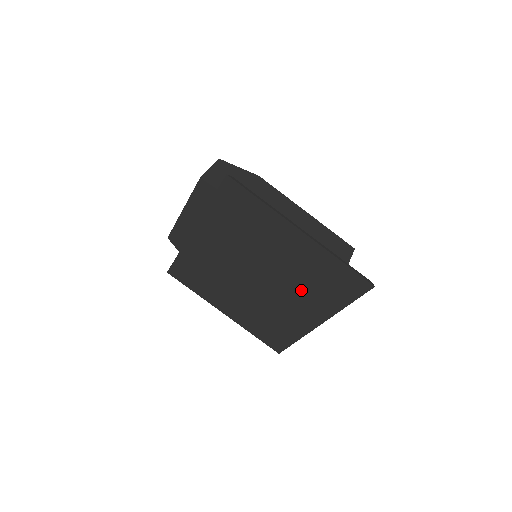
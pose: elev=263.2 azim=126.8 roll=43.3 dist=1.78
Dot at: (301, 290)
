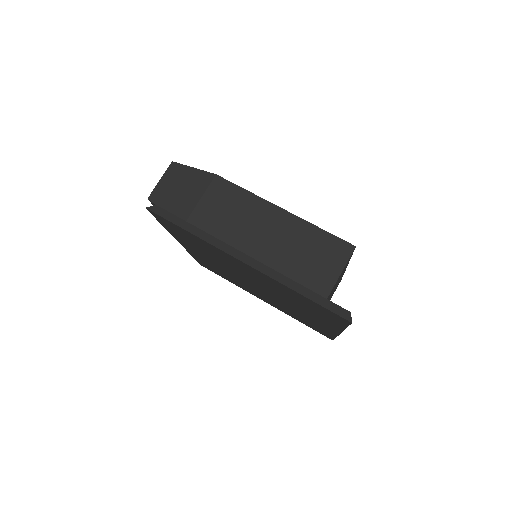
Dot at: (296, 304)
